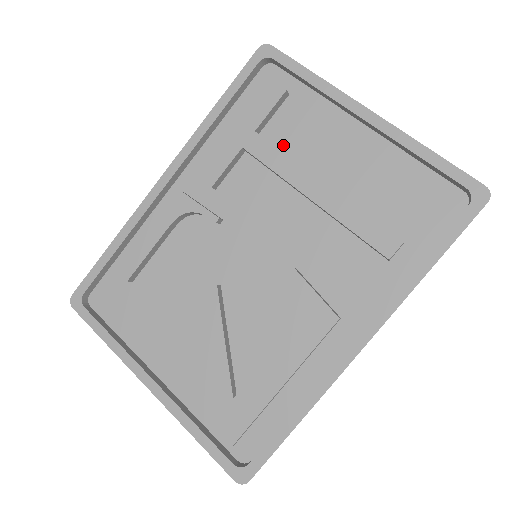
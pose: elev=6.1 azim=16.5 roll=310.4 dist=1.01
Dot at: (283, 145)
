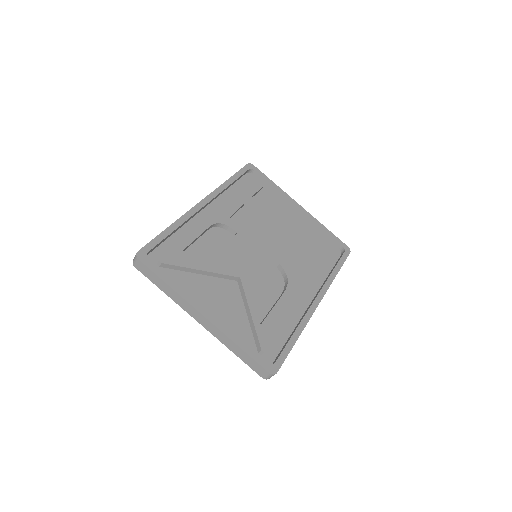
Dot at: occluded
